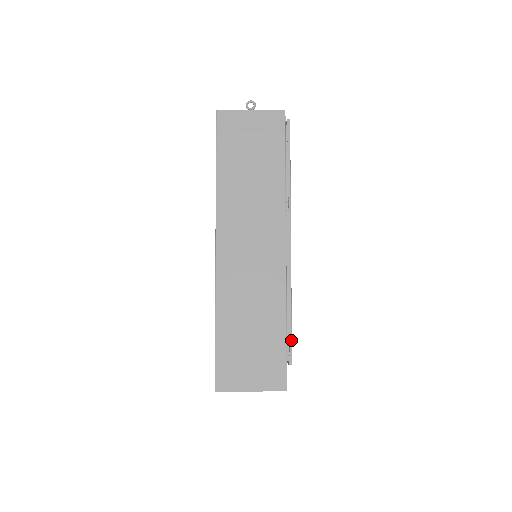
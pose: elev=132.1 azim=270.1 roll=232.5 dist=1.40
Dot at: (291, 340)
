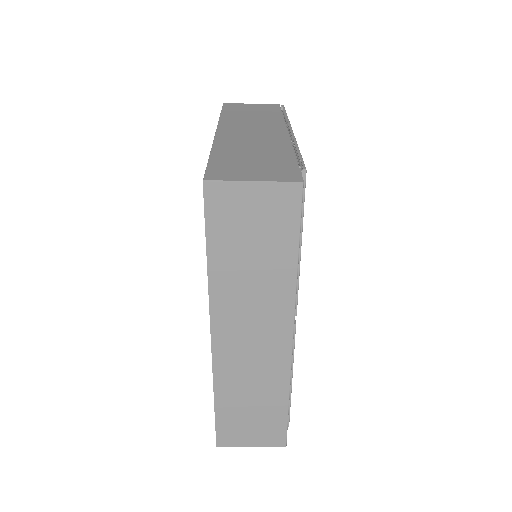
Dot at: (302, 160)
